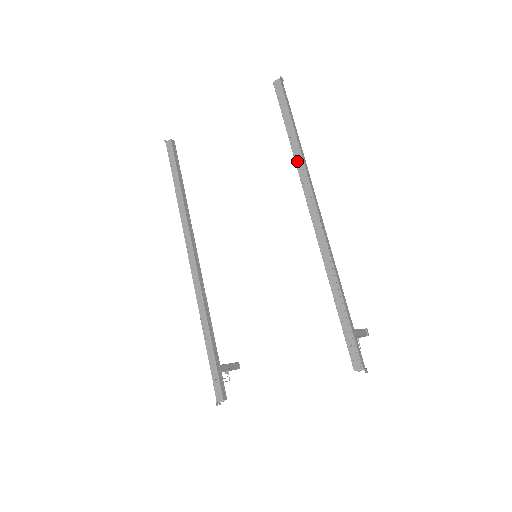
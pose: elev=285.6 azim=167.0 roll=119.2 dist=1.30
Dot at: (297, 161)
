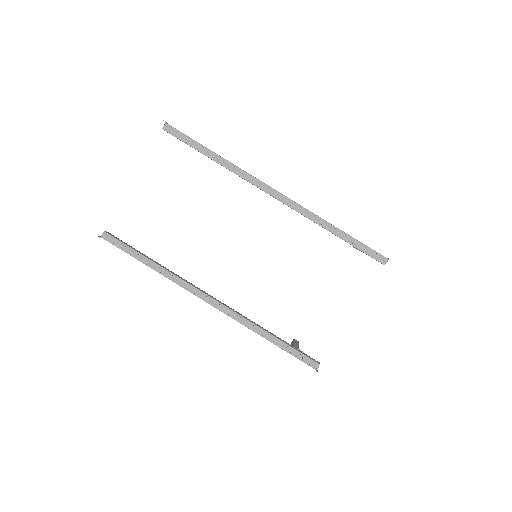
Dot at: (233, 170)
